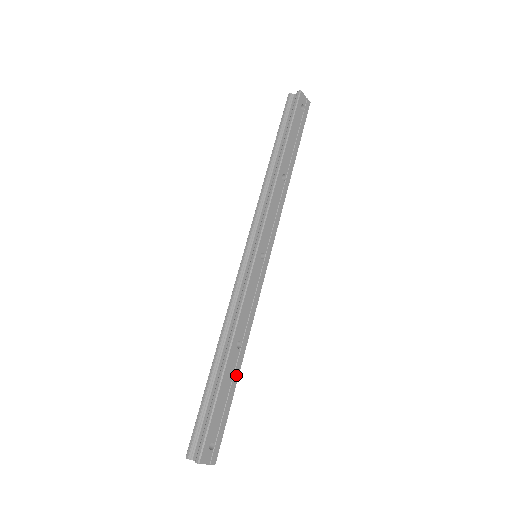
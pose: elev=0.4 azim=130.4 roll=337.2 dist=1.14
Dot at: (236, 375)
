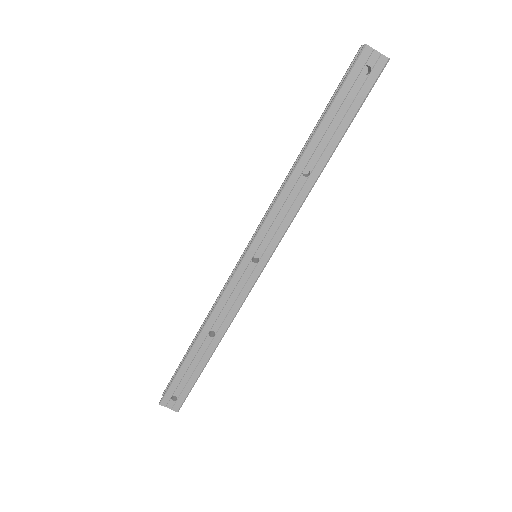
Dot at: (206, 357)
